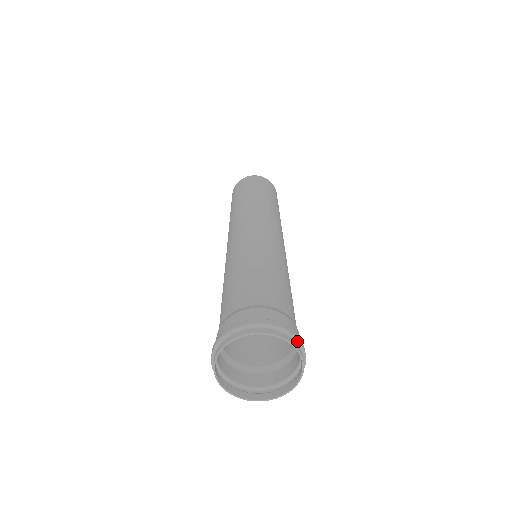
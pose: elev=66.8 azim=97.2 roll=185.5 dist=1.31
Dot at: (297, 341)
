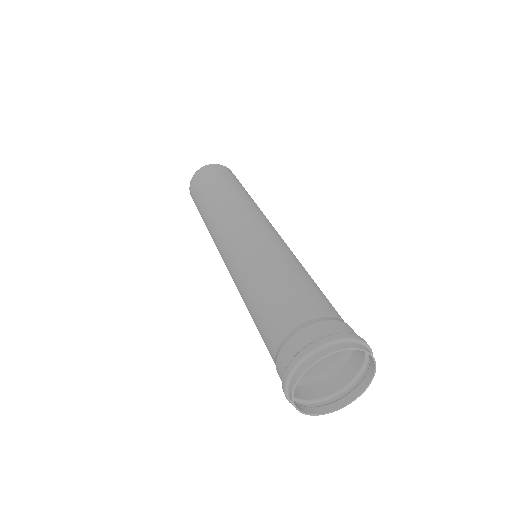
Dot at: (334, 342)
